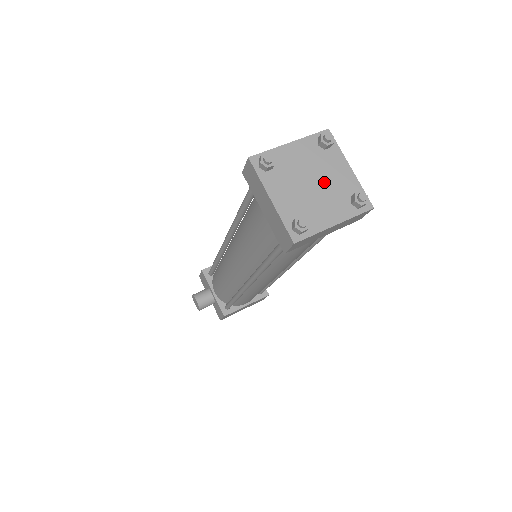
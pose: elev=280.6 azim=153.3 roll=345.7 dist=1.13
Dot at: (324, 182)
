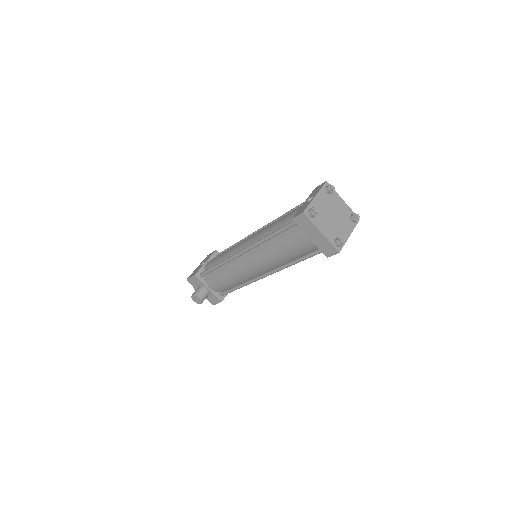
Dot at: (337, 213)
